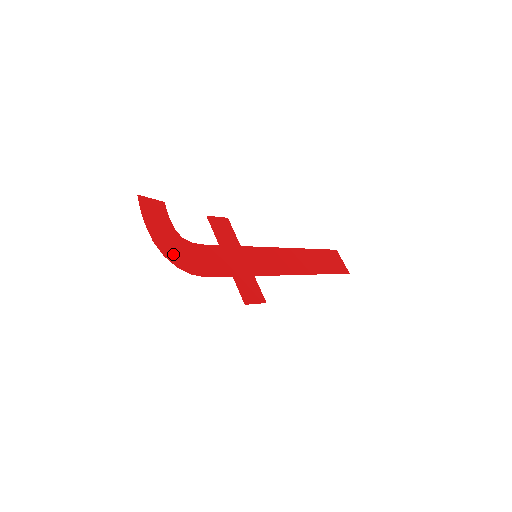
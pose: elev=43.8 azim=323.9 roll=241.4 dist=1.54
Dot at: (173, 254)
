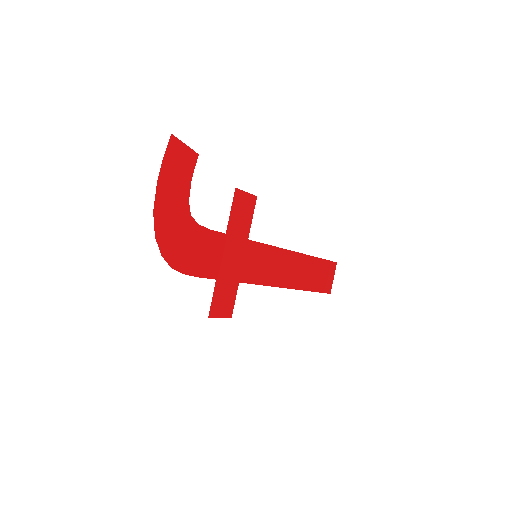
Dot at: (167, 236)
